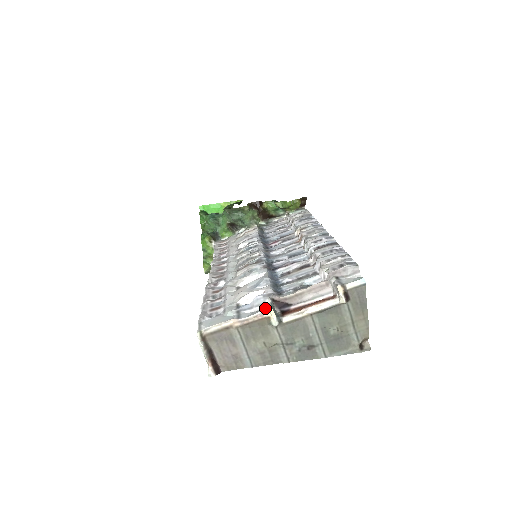
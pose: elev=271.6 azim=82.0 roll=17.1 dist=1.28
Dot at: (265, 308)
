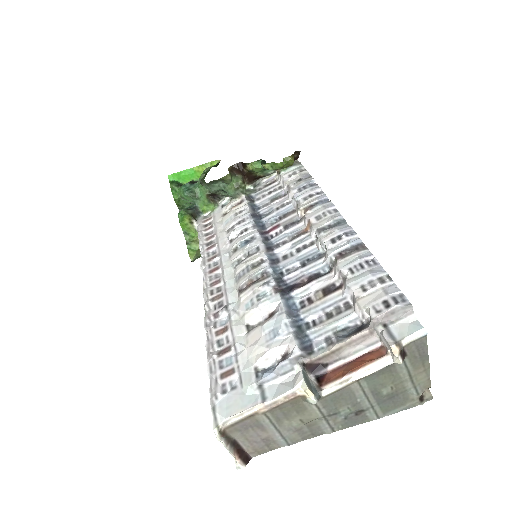
Dot at: (297, 384)
